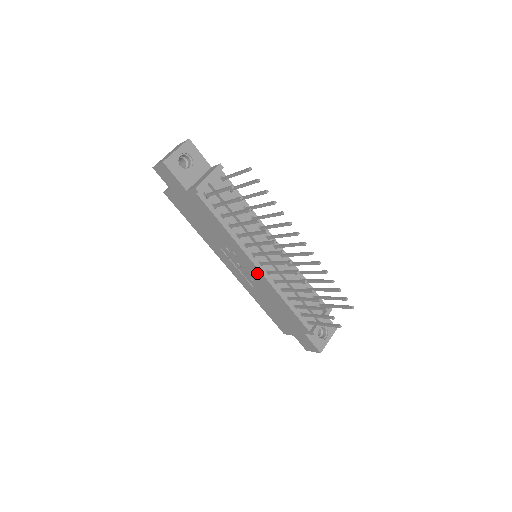
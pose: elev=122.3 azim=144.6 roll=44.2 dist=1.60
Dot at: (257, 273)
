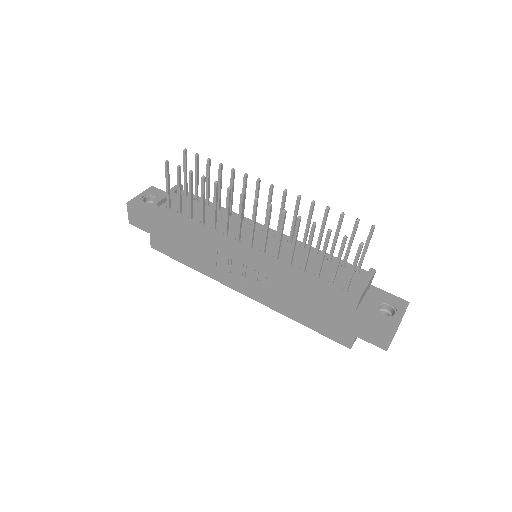
Dot at: (253, 259)
